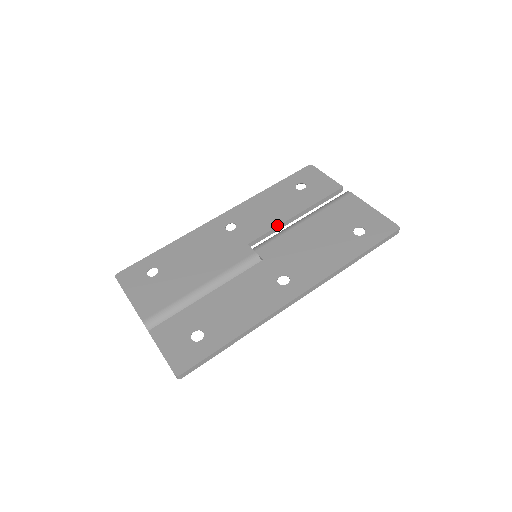
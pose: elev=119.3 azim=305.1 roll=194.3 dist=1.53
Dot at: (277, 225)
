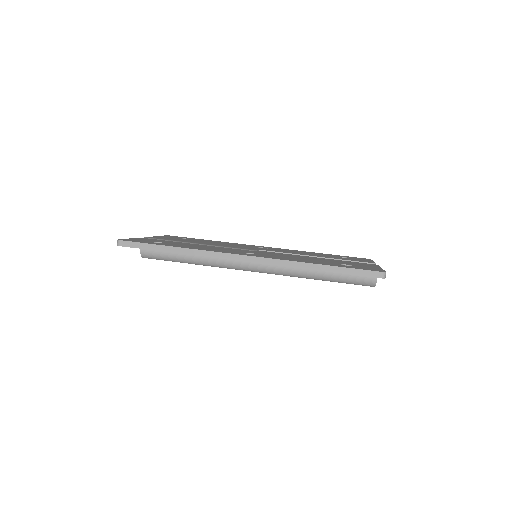
Dot at: (293, 253)
